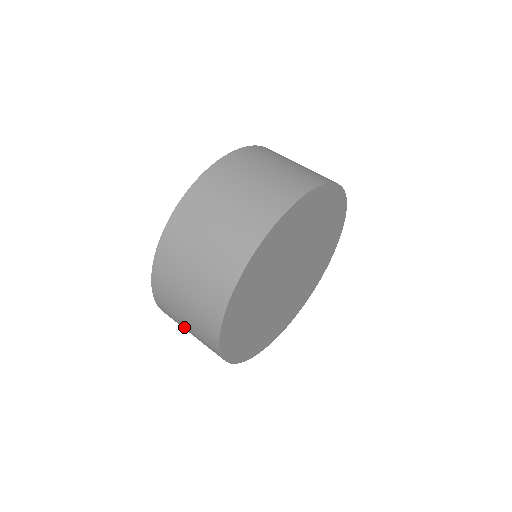
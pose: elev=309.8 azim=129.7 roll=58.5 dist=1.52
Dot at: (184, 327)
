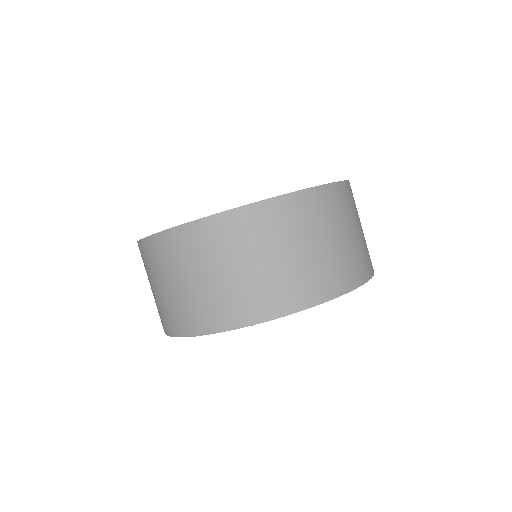
Dot at: occluded
